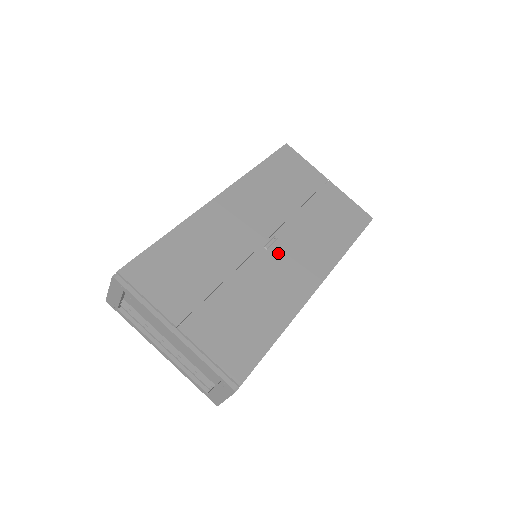
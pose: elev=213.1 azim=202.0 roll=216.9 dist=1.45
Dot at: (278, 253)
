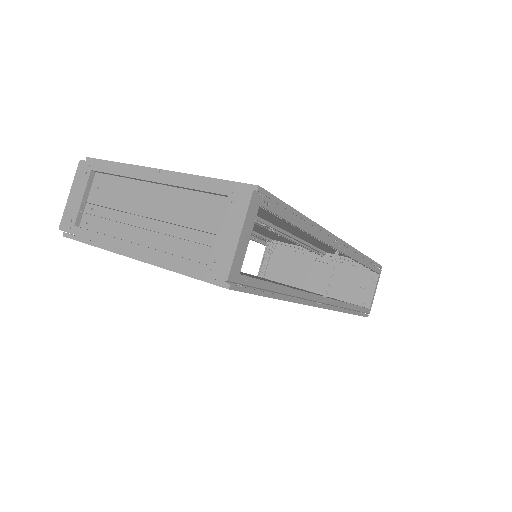
Dot at: (281, 226)
